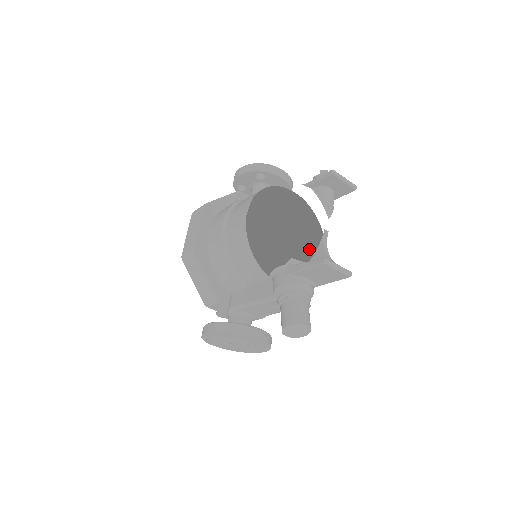
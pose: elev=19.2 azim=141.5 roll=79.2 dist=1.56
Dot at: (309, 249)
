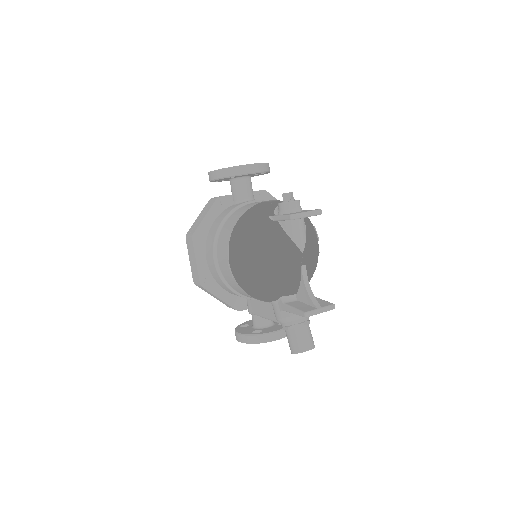
Dot at: occluded
